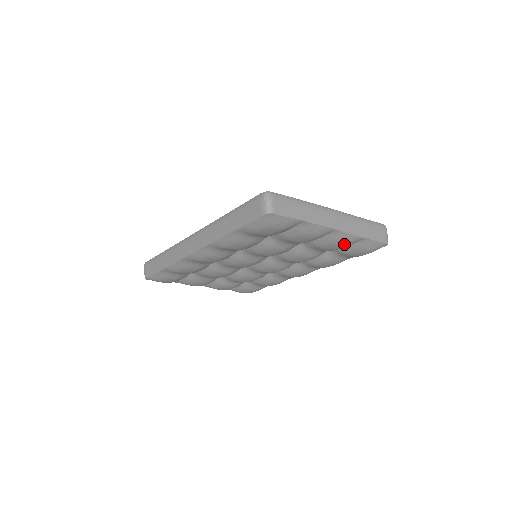
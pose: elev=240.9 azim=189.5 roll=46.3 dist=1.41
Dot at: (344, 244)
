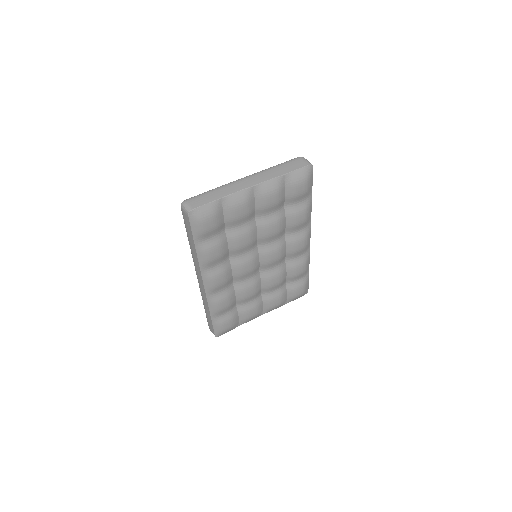
Dot at: (275, 191)
